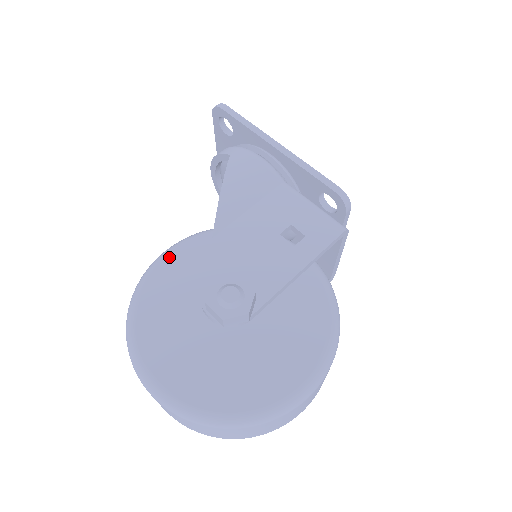
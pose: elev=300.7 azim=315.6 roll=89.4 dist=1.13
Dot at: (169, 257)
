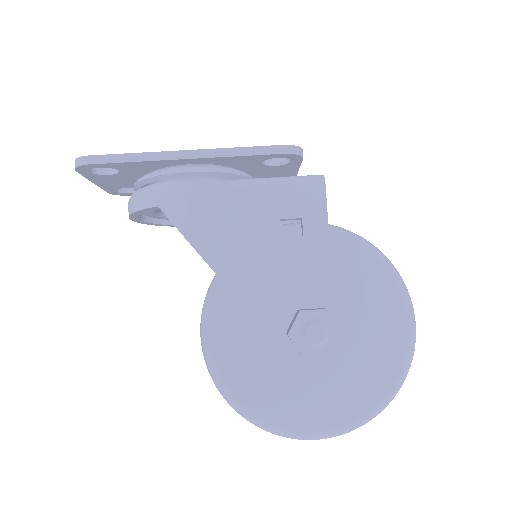
Dot at: (214, 342)
